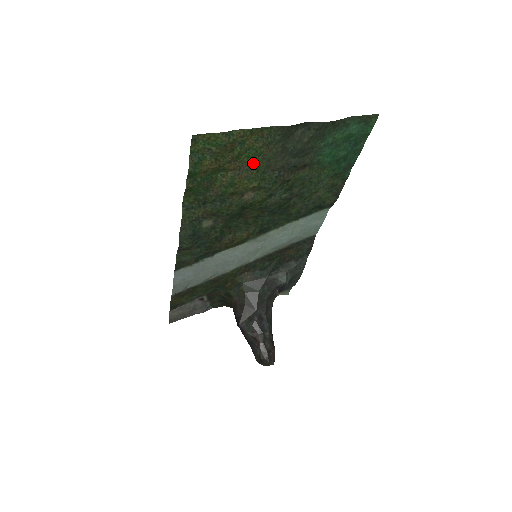
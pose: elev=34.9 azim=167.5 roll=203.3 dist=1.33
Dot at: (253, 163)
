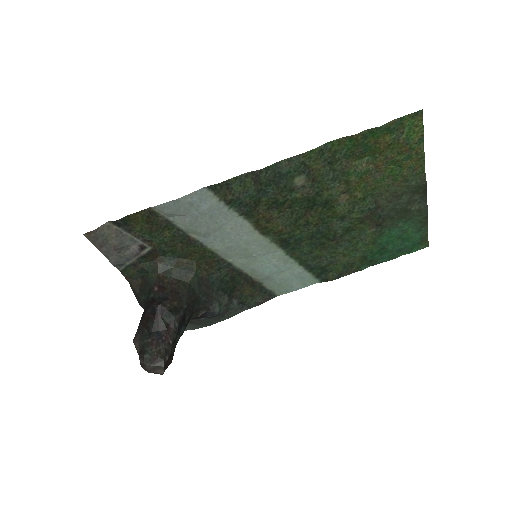
Dot at: (383, 180)
